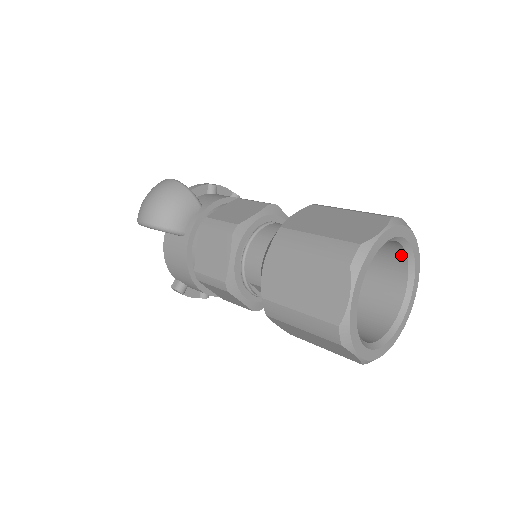
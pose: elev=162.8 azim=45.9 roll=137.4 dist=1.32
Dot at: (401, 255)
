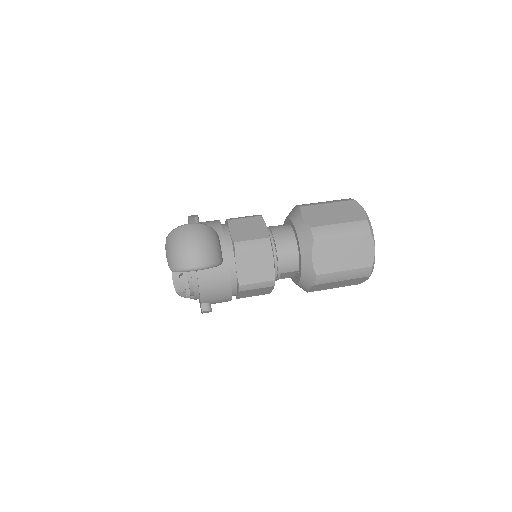
Dot at: occluded
